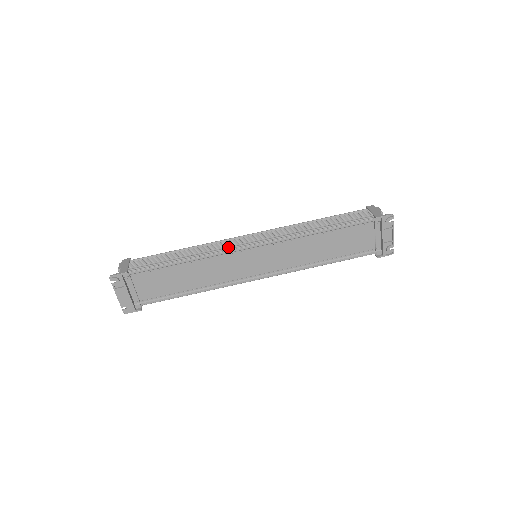
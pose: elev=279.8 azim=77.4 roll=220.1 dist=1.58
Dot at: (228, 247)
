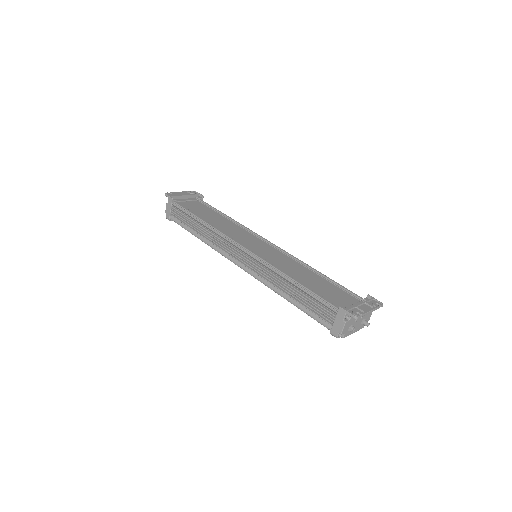
Dot at: occluded
